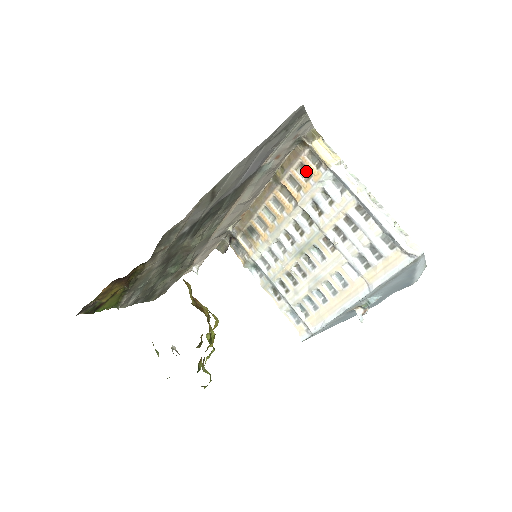
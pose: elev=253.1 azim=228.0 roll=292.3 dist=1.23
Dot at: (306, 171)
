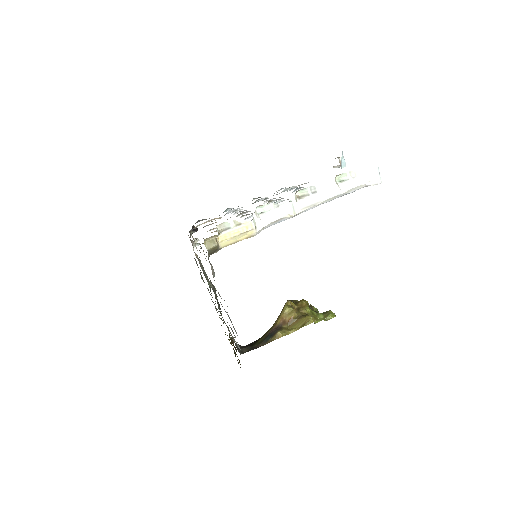
Dot at: occluded
